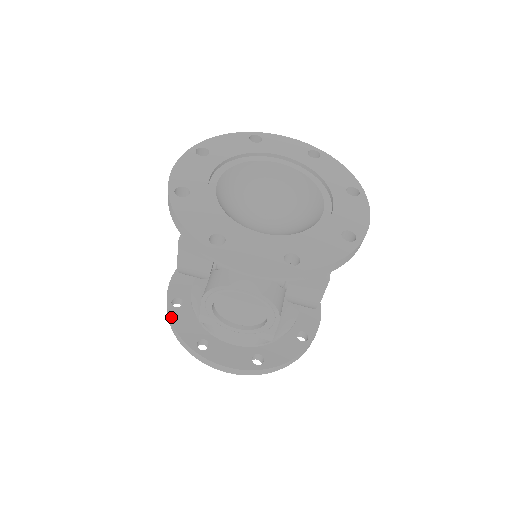
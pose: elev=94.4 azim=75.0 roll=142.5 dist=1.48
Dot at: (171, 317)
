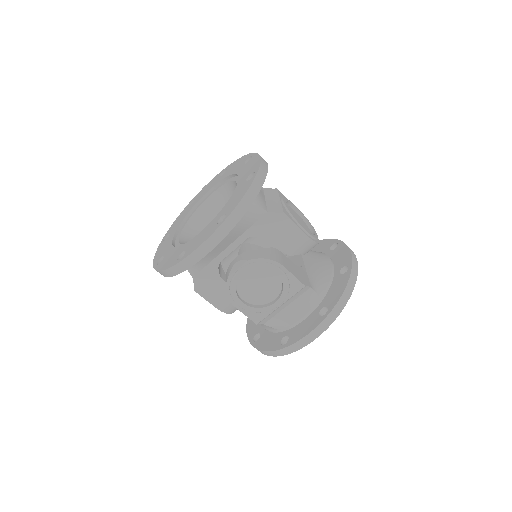
Dot at: (257, 348)
